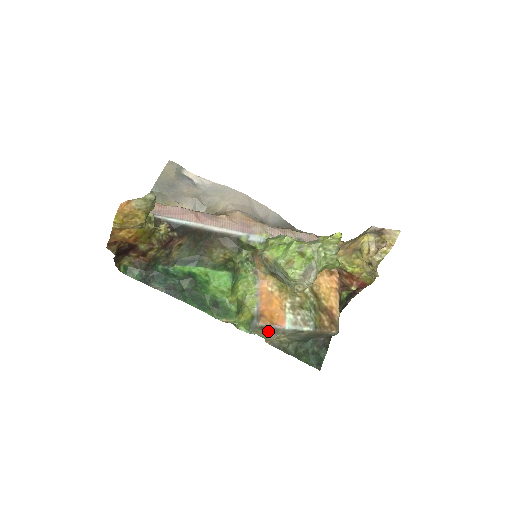
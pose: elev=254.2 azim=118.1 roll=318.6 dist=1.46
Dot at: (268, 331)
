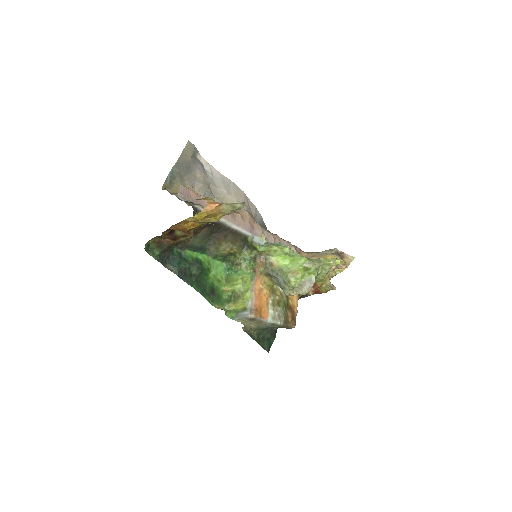
Dot at: (255, 322)
